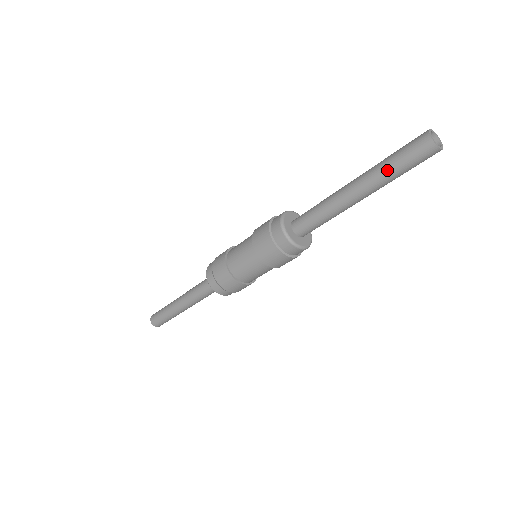
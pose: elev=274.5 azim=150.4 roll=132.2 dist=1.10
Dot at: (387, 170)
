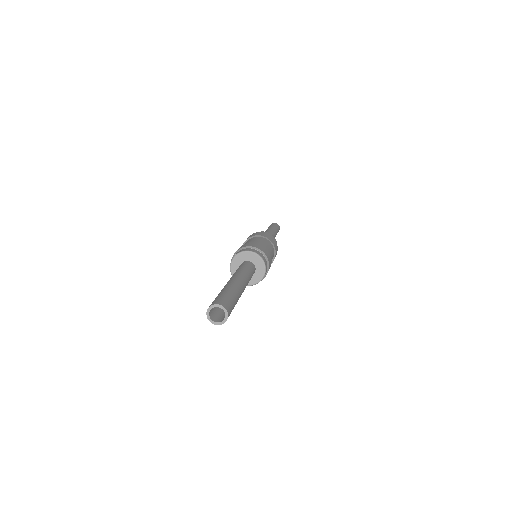
Dot at: (272, 227)
